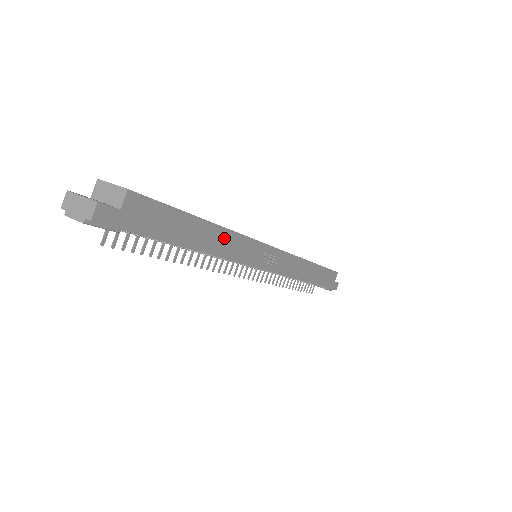
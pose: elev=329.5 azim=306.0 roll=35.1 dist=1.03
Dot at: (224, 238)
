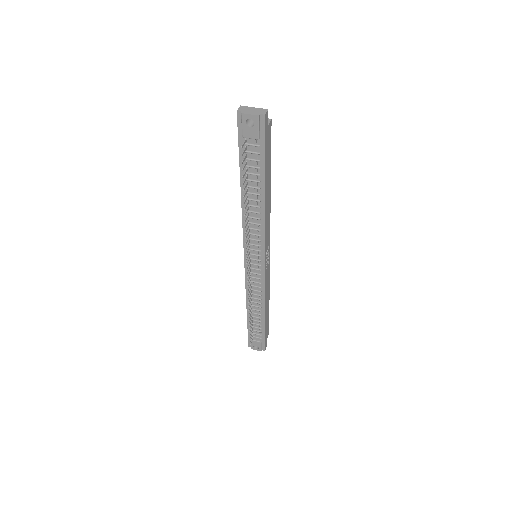
Dot at: (268, 207)
